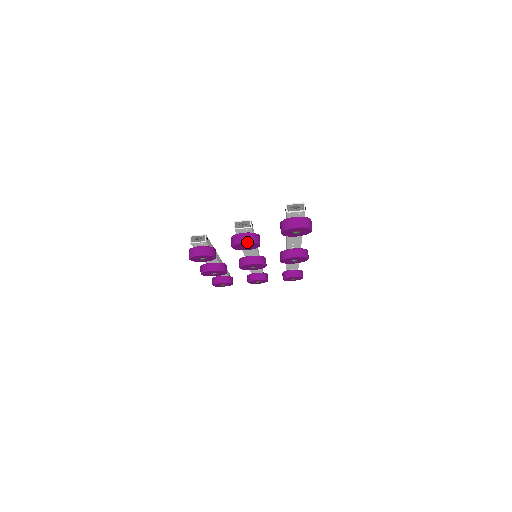
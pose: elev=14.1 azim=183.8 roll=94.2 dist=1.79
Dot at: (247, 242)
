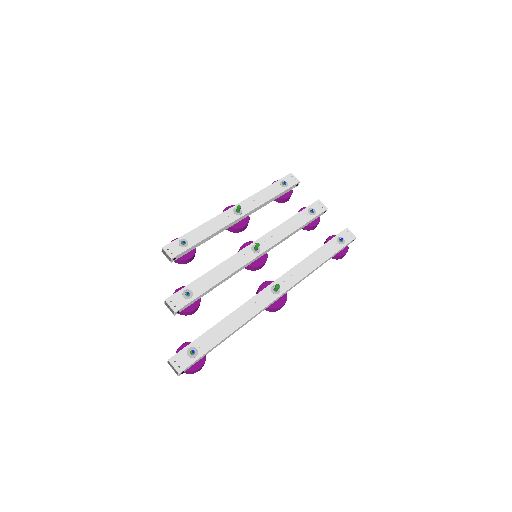
Dot at: occluded
